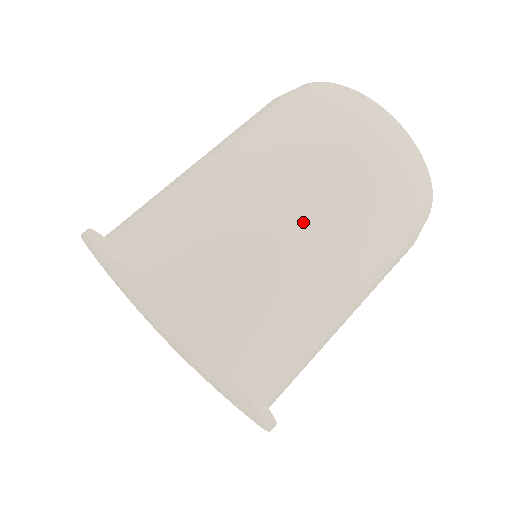
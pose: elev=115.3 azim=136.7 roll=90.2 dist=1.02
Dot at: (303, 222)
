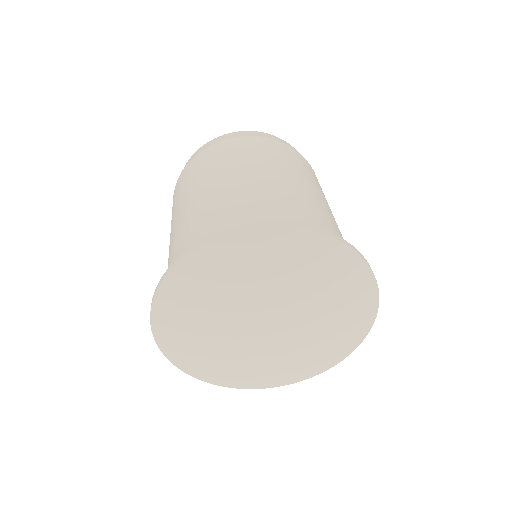
Dot at: (309, 188)
